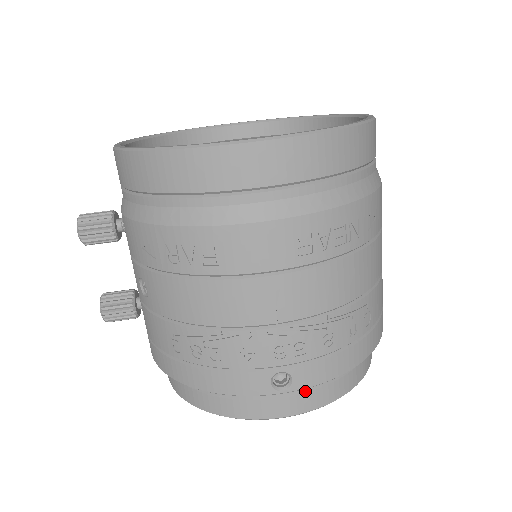
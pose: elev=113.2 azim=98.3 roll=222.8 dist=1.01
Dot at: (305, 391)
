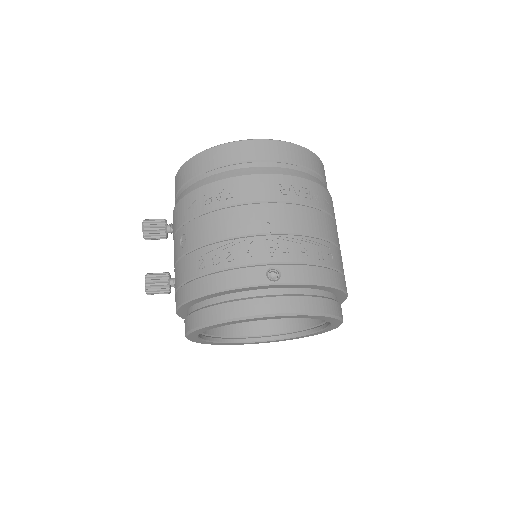
Dot at: (291, 295)
